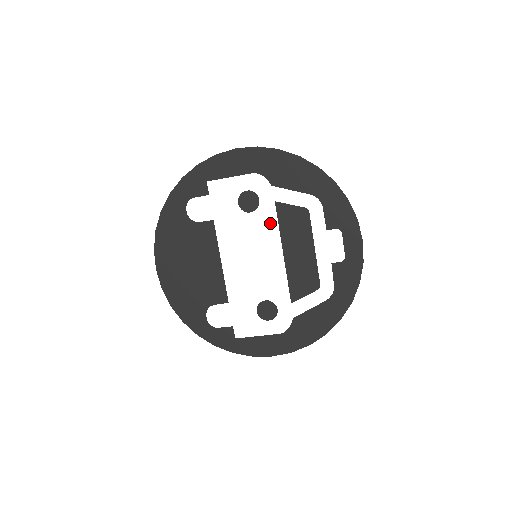
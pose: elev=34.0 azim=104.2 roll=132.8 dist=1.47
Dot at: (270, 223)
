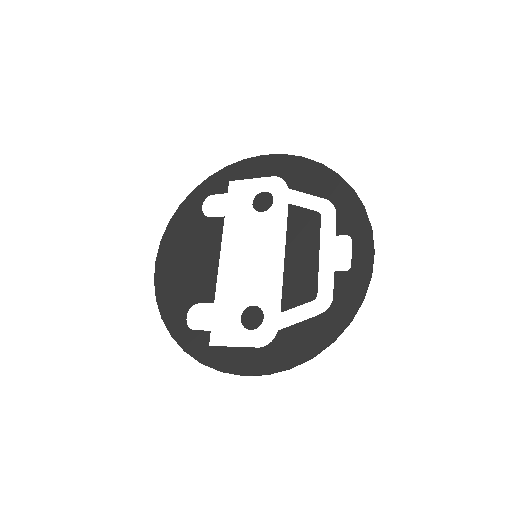
Dot at: (278, 224)
